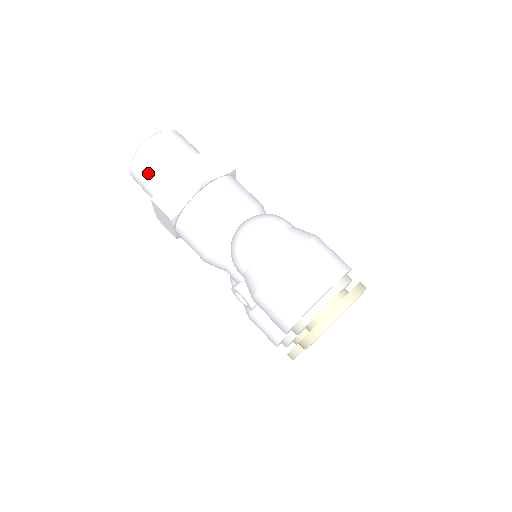
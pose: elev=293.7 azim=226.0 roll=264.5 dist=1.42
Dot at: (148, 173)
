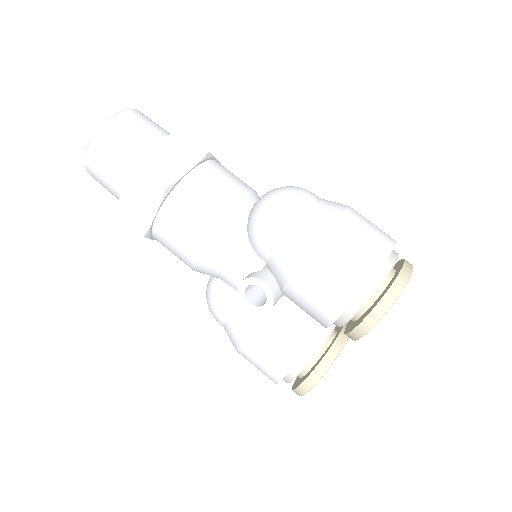
Dot at: (125, 142)
